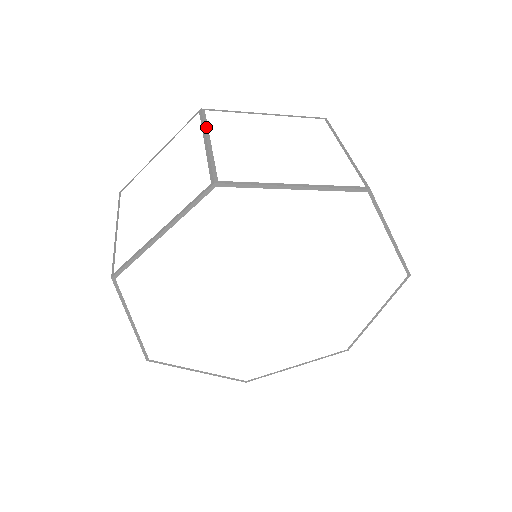
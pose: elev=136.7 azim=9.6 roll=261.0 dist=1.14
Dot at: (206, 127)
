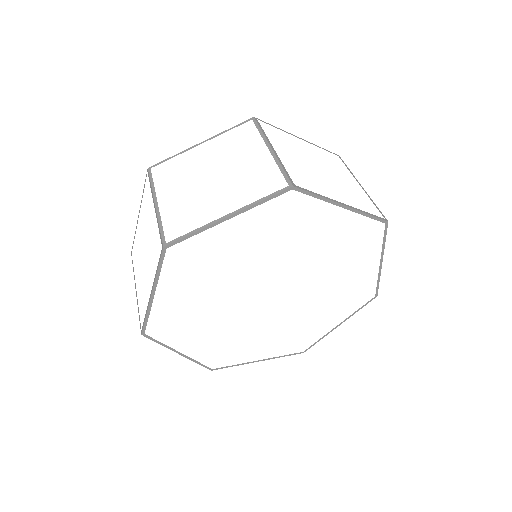
Dot at: (265, 135)
